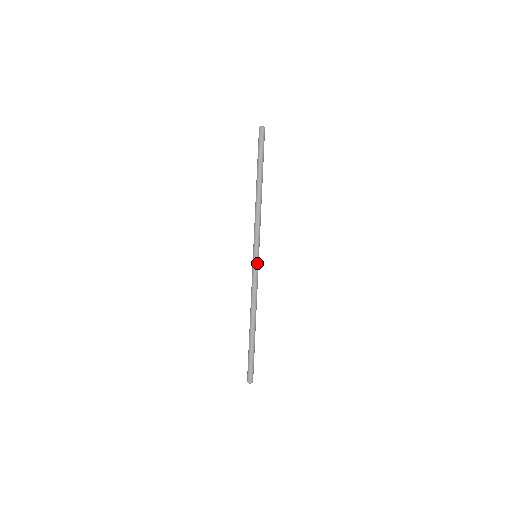
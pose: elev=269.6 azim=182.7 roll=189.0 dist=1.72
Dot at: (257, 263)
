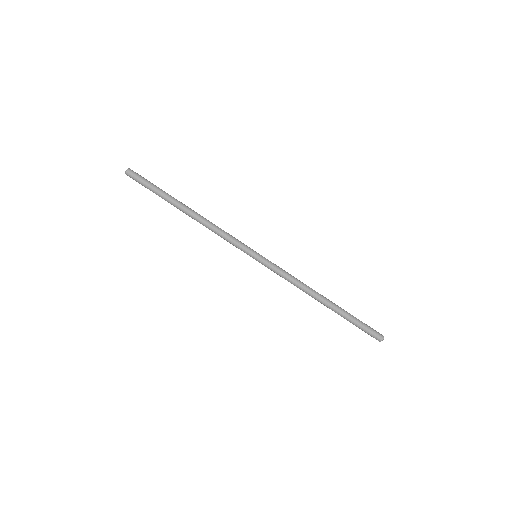
Dot at: (264, 259)
